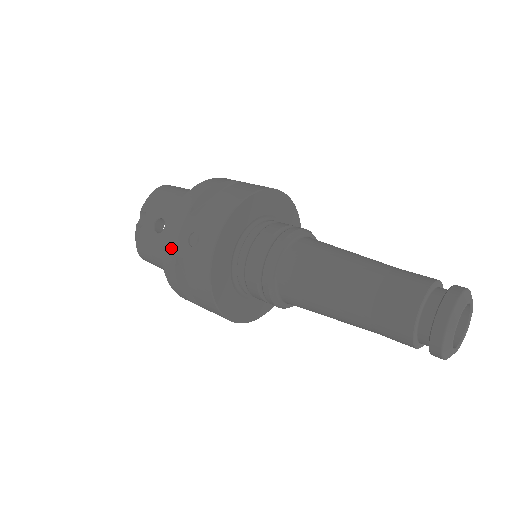
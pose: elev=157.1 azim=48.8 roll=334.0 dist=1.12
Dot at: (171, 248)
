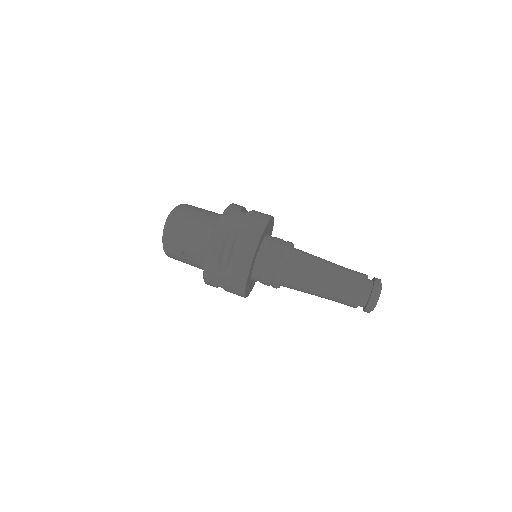
Dot at: (212, 283)
